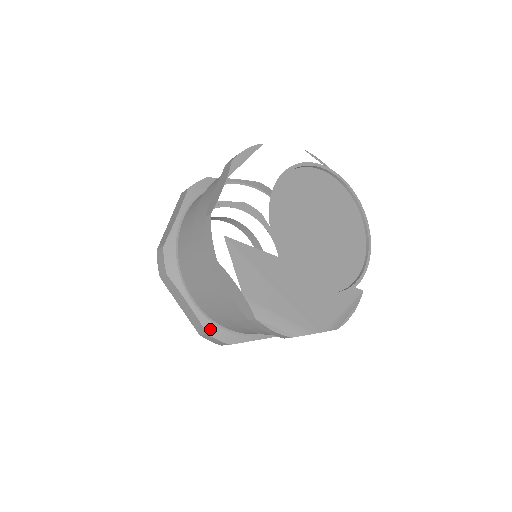
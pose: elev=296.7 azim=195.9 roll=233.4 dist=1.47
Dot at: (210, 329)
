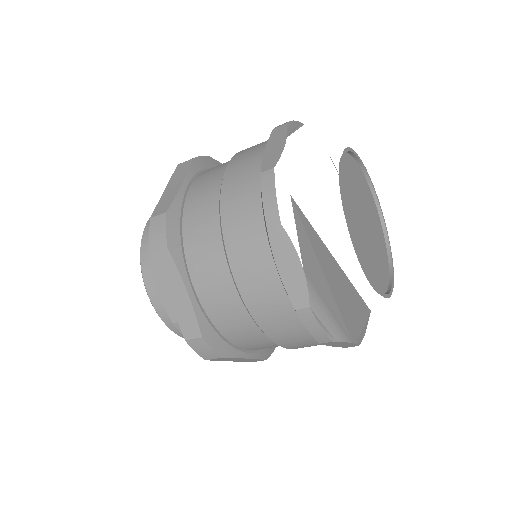
Dot at: (206, 331)
